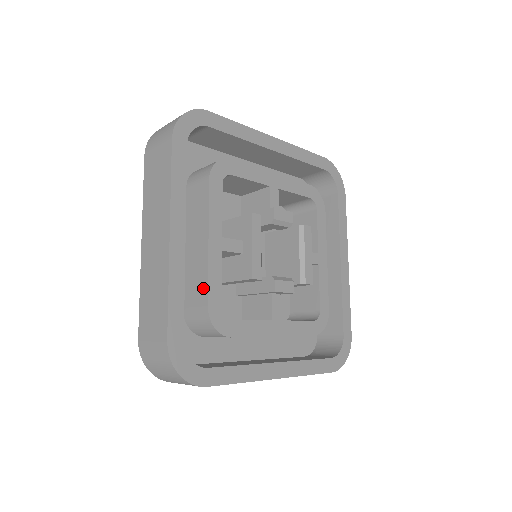
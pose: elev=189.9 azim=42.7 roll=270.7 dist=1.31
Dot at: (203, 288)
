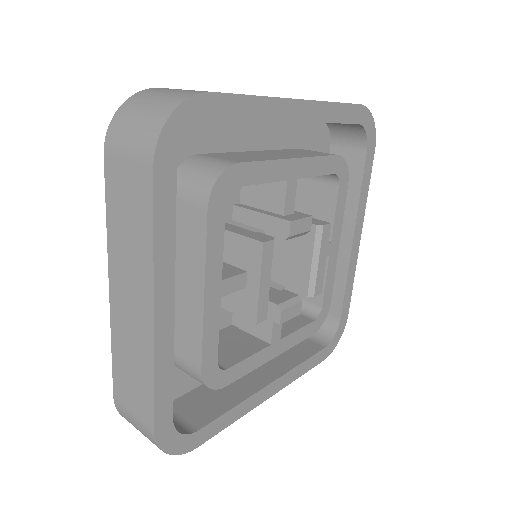
Dot at: (195, 345)
